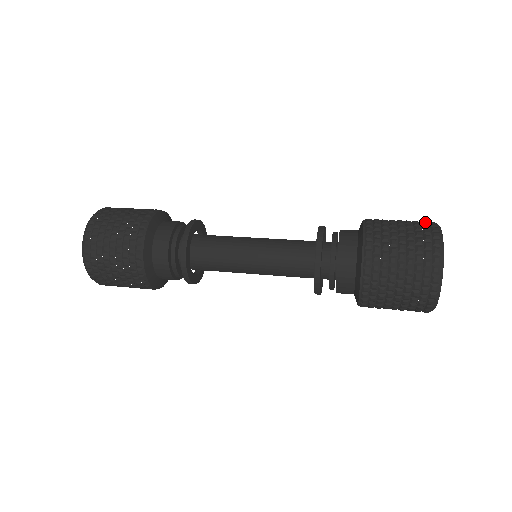
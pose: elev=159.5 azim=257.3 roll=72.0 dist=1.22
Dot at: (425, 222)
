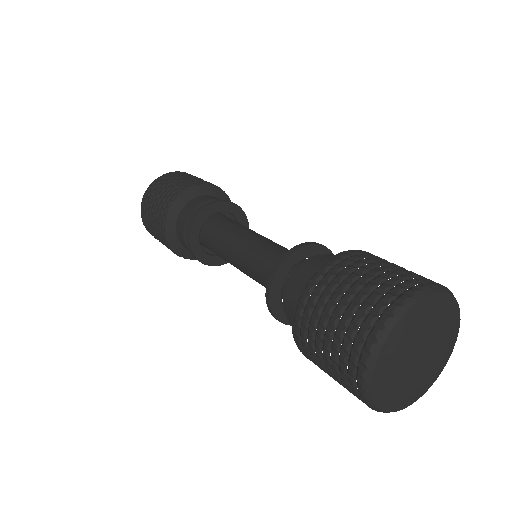
Dot at: occluded
